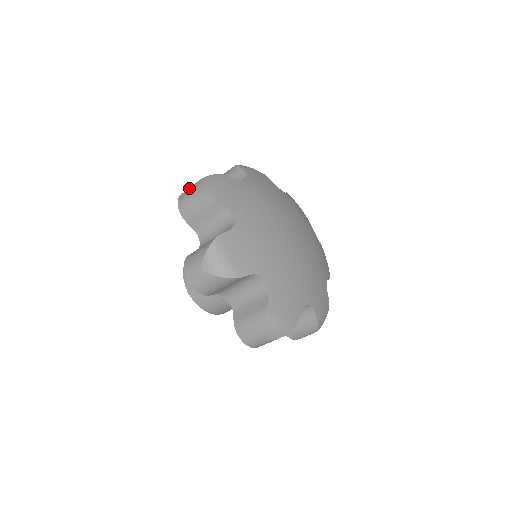
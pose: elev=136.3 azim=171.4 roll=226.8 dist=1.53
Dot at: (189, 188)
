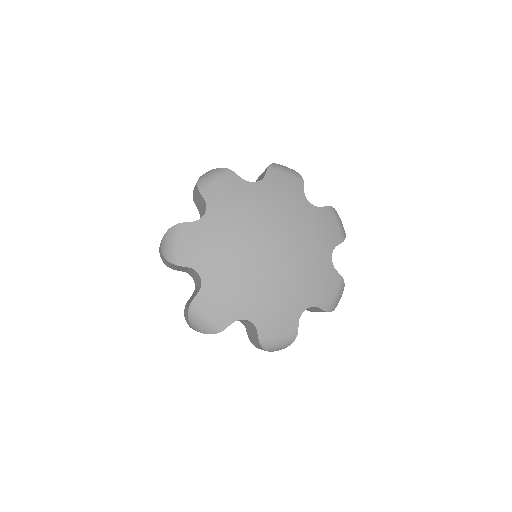
Dot at: (160, 245)
